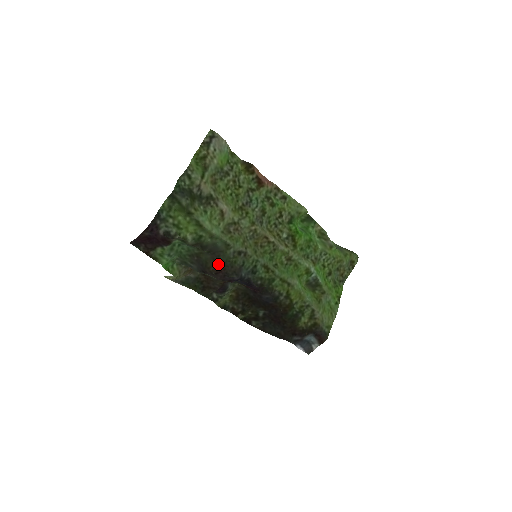
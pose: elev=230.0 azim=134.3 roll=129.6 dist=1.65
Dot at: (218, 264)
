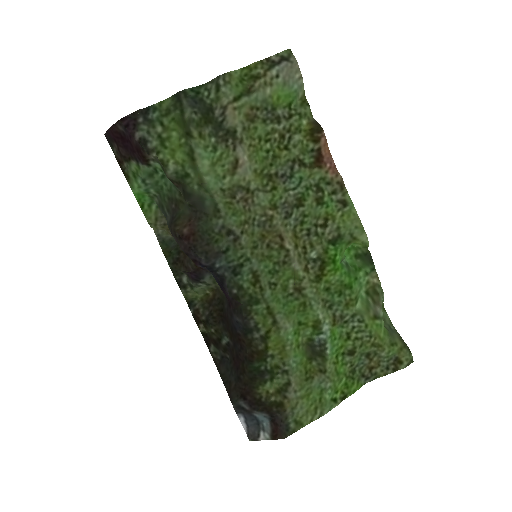
Dot at: (191, 228)
